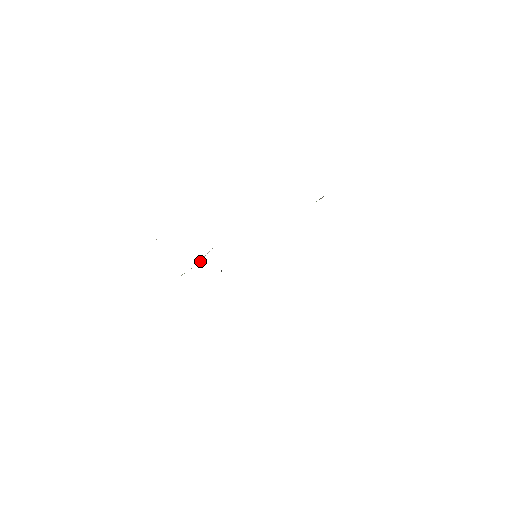
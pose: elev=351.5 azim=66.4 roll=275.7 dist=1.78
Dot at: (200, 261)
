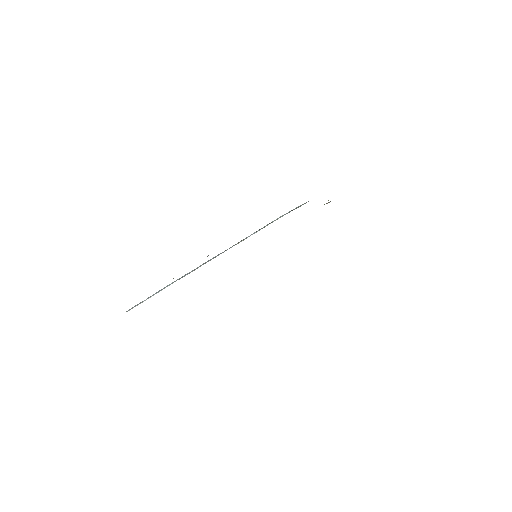
Dot at: occluded
